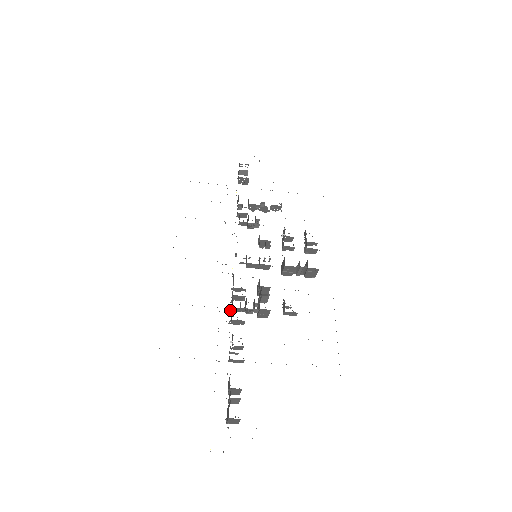
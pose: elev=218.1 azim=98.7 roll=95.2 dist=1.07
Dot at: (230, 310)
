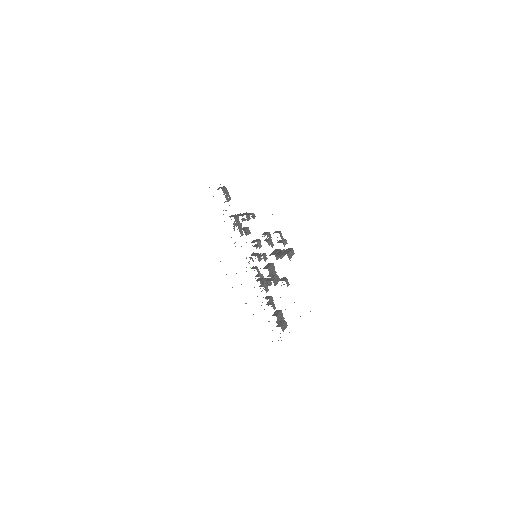
Dot at: occluded
